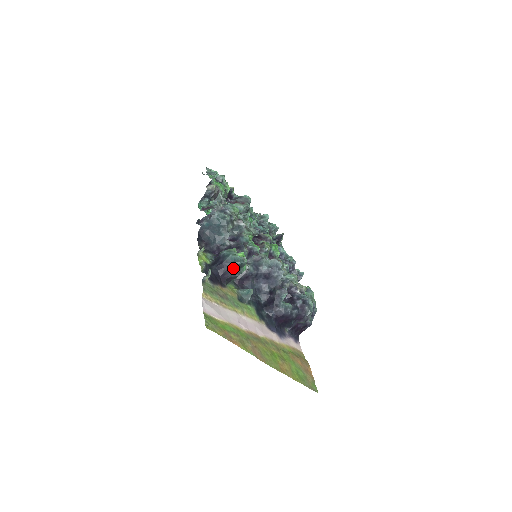
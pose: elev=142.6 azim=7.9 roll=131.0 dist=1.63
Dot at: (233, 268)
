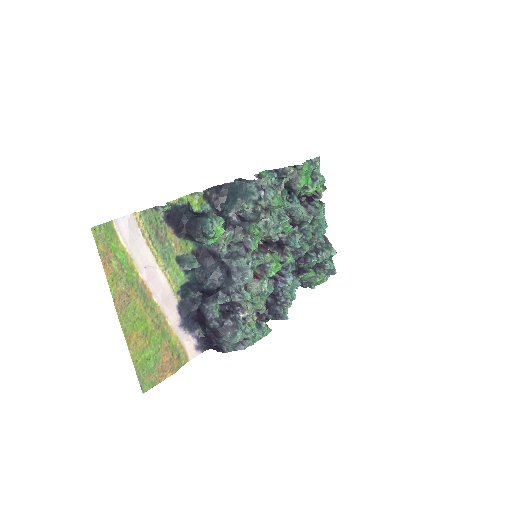
Dot at: (198, 230)
